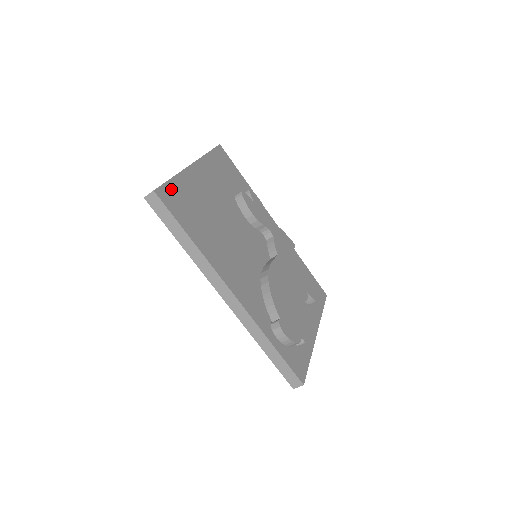
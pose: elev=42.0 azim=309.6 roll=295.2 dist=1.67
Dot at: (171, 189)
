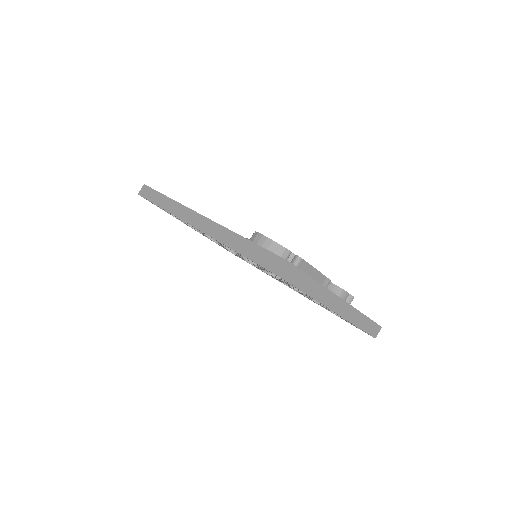
Dot at: occluded
